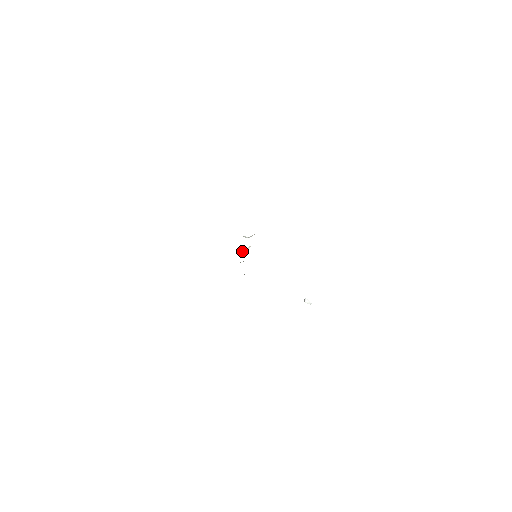
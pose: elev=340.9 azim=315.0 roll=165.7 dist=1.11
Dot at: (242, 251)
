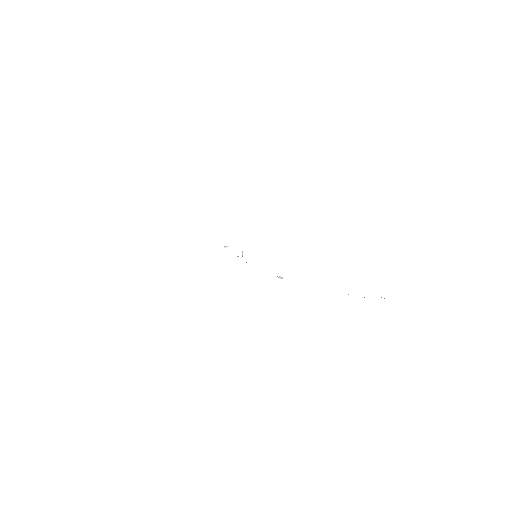
Dot at: (242, 255)
